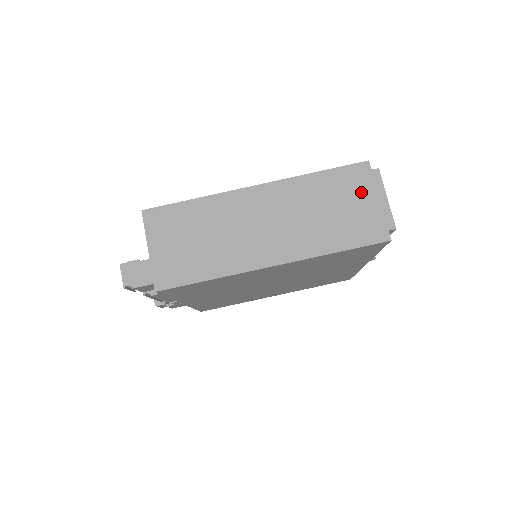
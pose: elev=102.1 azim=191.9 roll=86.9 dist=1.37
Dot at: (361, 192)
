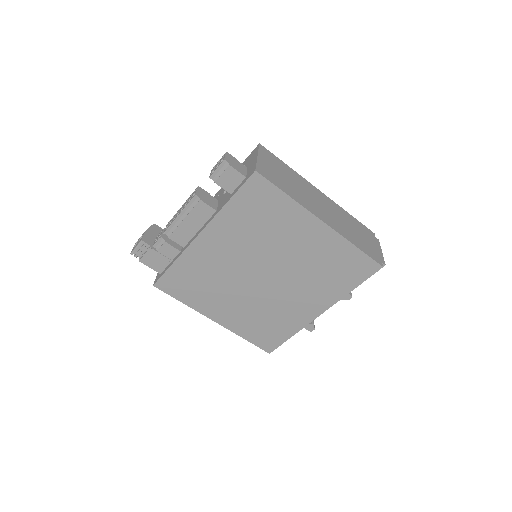
Dot at: (370, 239)
